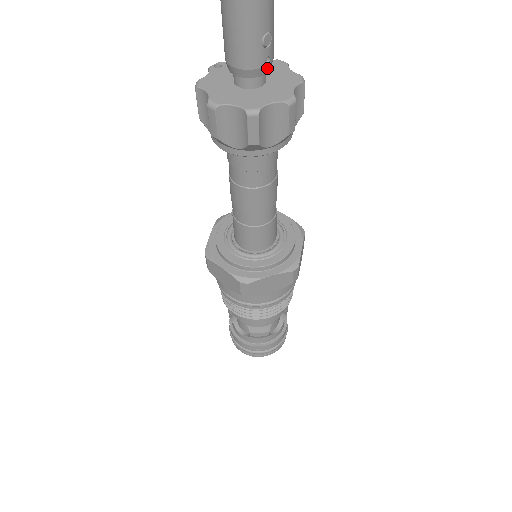
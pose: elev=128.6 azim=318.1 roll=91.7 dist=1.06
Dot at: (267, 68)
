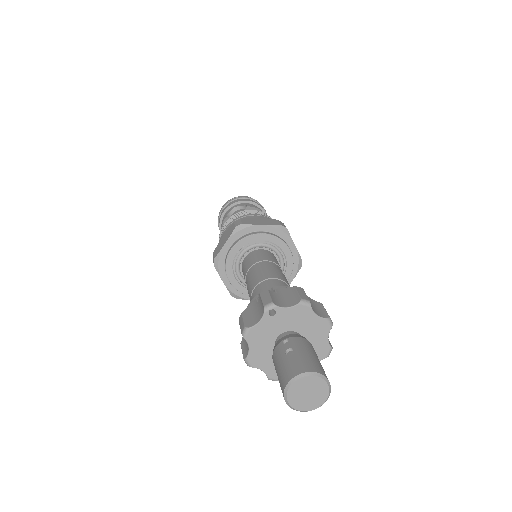
Dot at: occluded
